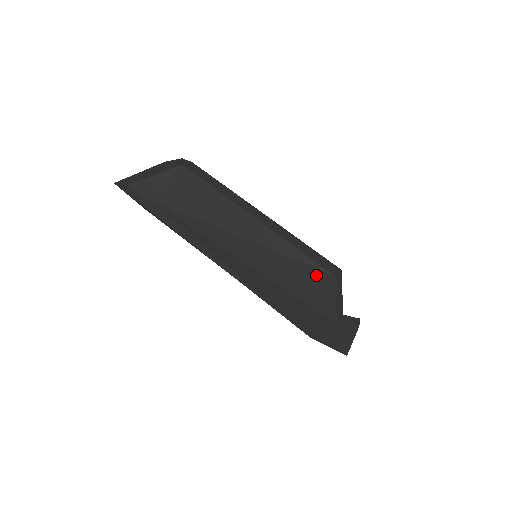
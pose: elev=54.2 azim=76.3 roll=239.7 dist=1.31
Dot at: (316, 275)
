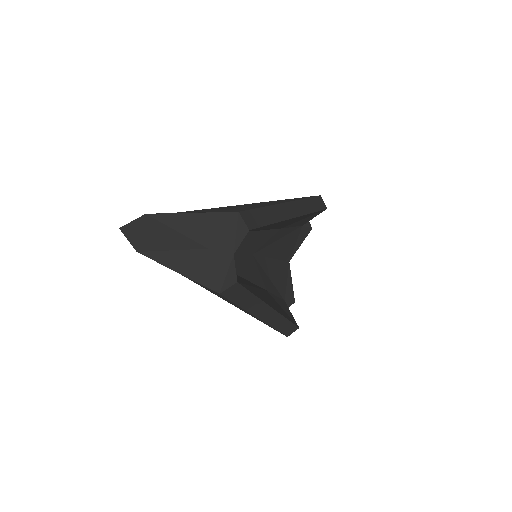
Dot at: occluded
